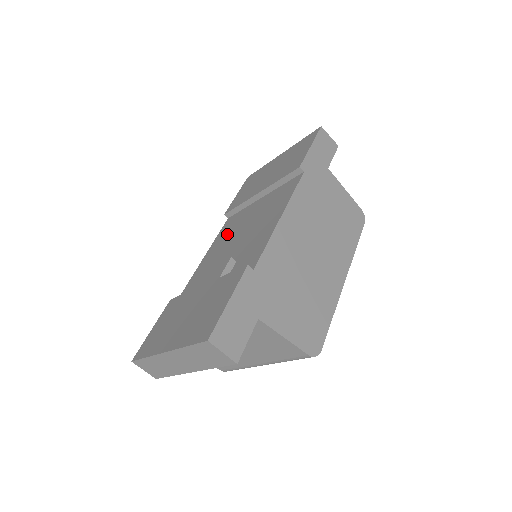
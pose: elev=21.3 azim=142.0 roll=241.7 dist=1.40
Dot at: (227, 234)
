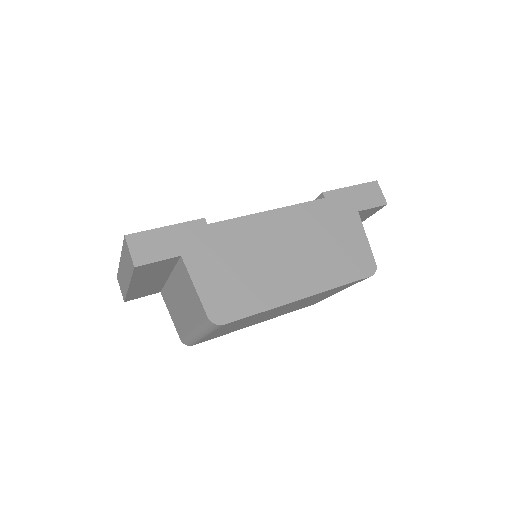
Dot at: occluded
